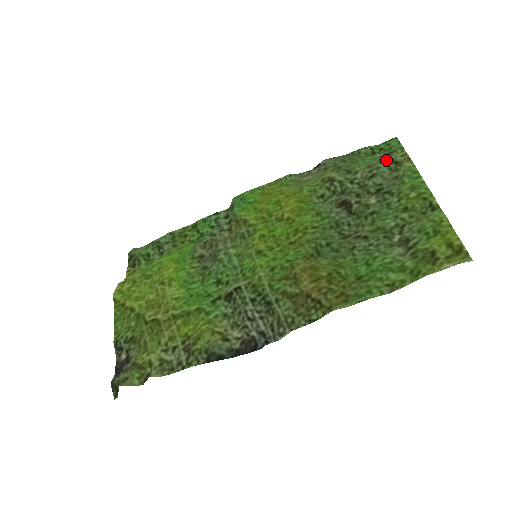
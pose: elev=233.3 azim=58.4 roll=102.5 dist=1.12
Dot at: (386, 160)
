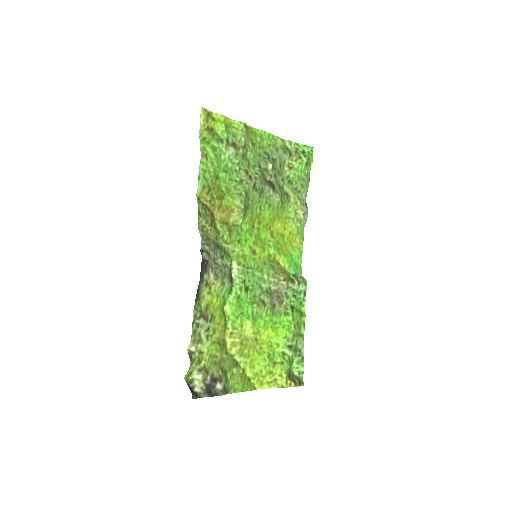
Dot at: (290, 155)
